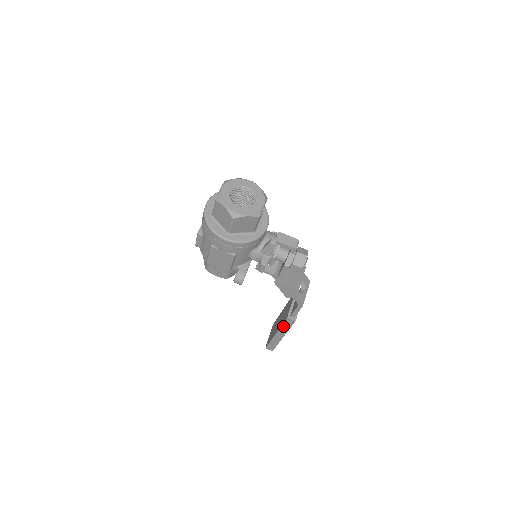
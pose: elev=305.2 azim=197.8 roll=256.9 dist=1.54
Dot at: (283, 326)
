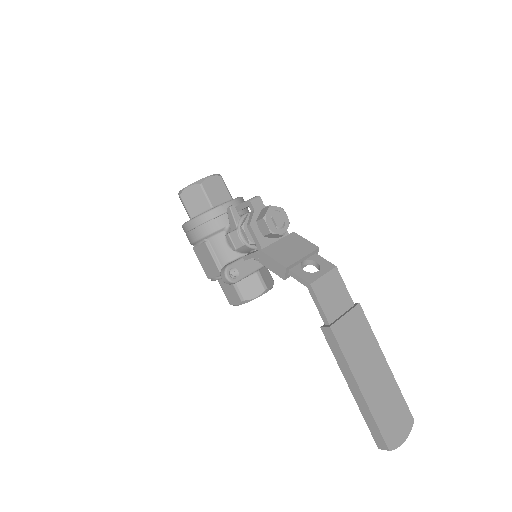
Dot at: (336, 356)
